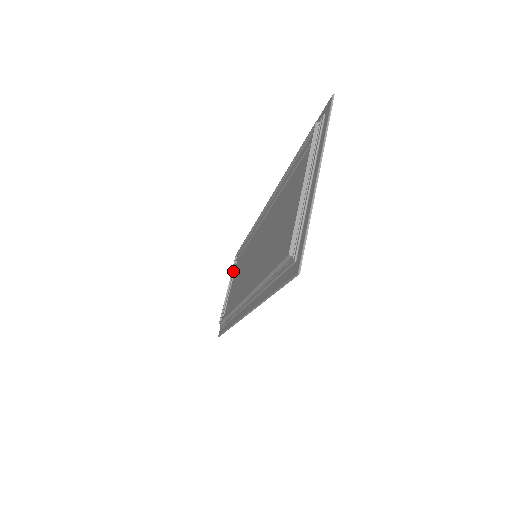
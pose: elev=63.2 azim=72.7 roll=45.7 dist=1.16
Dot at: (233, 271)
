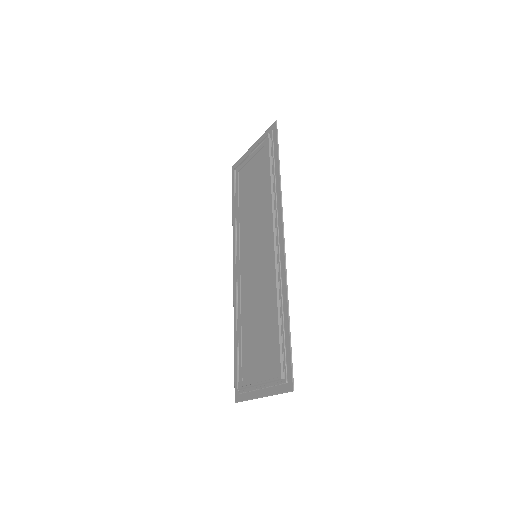
Dot at: (260, 146)
